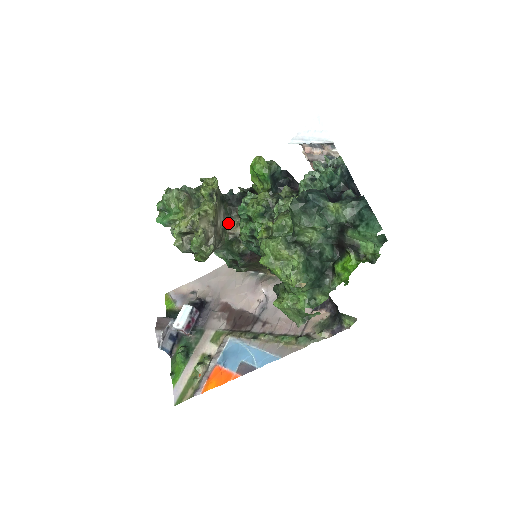
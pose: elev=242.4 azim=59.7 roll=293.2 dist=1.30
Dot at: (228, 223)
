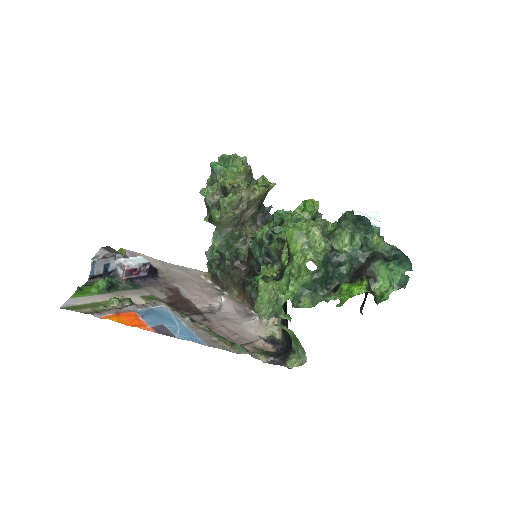
Dot at: (247, 225)
